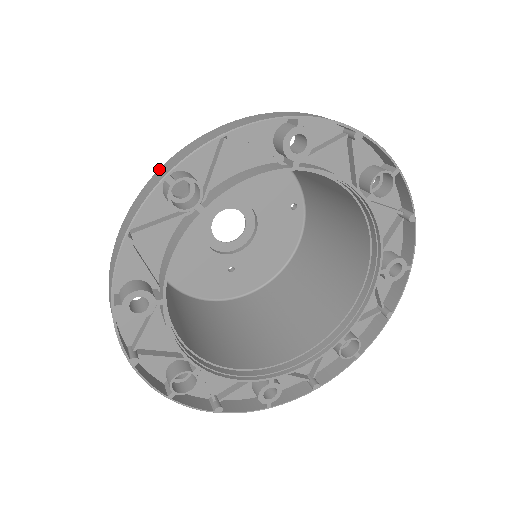
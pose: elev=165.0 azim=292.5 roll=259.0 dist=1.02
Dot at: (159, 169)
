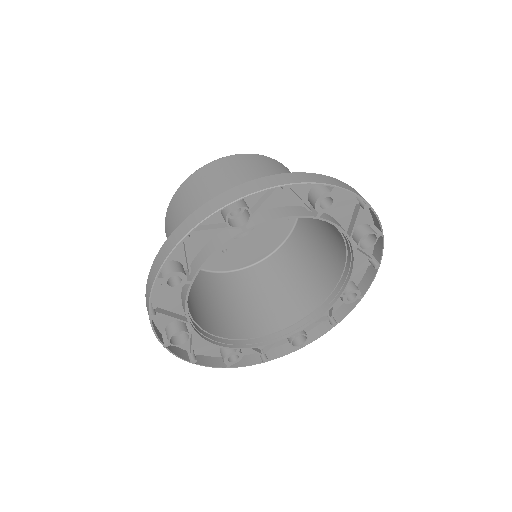
Dot at: (225, 192)
